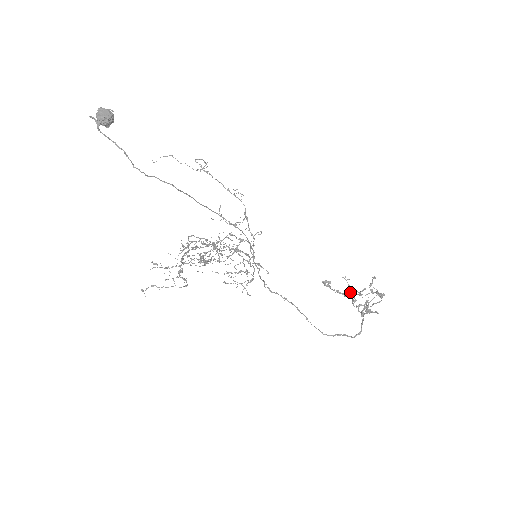
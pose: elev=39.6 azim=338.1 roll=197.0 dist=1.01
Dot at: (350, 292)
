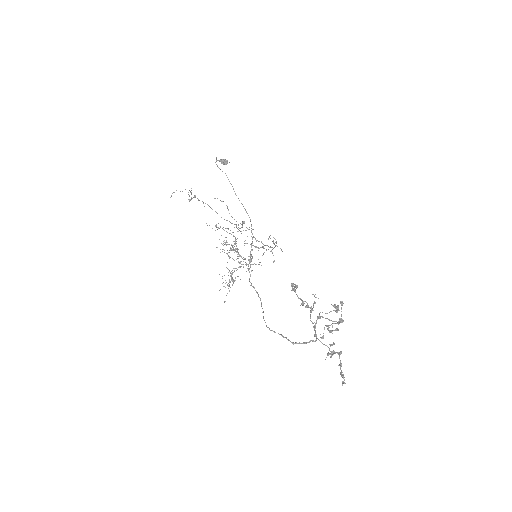
Dot at: (313, 307)
